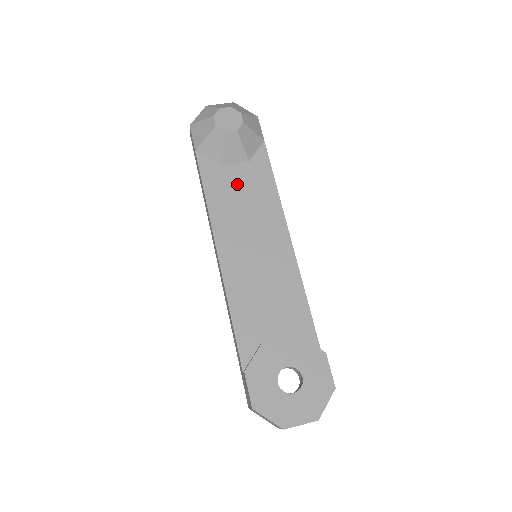
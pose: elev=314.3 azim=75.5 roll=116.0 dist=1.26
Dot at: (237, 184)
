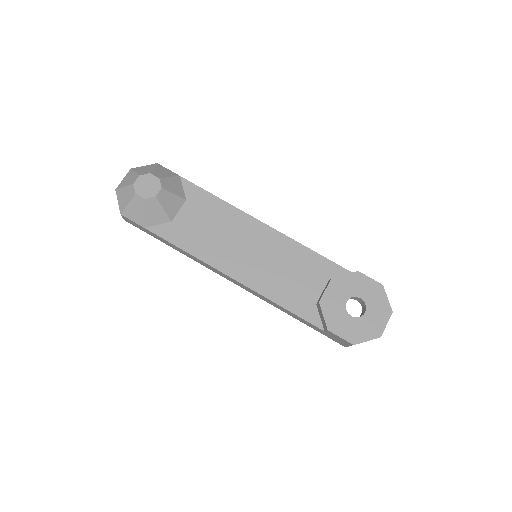
Dot at: (196, 223)
